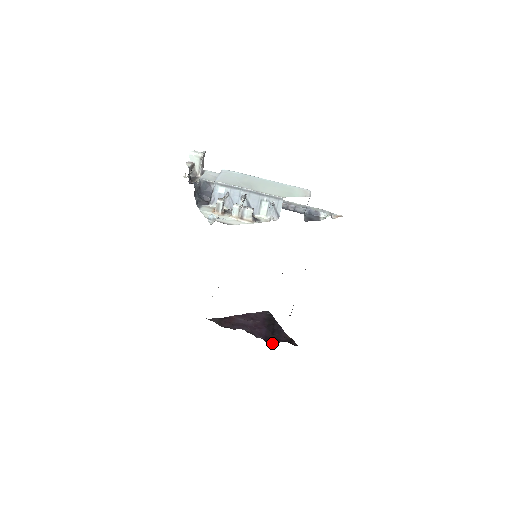
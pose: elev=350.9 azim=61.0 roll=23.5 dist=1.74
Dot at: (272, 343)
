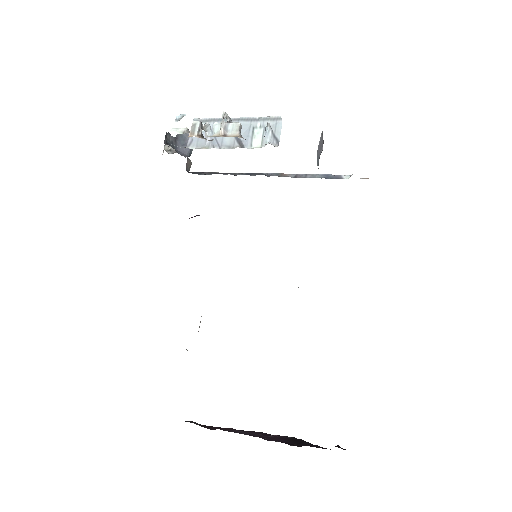
Dot at: (296, 445)
